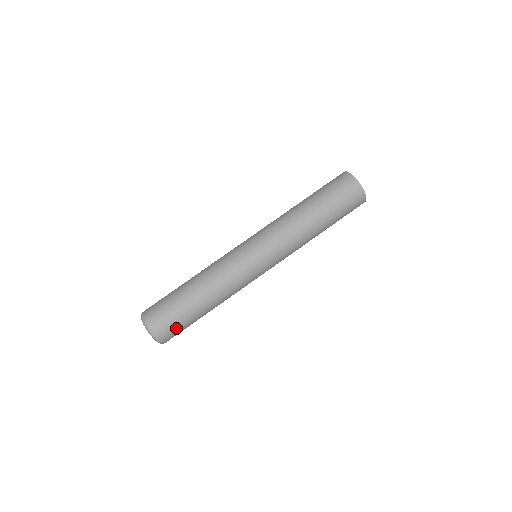
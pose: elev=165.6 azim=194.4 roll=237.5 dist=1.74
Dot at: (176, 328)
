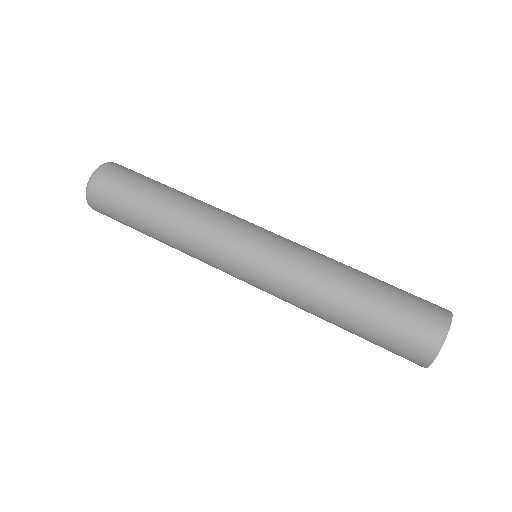
Dot at: (117, 187)
